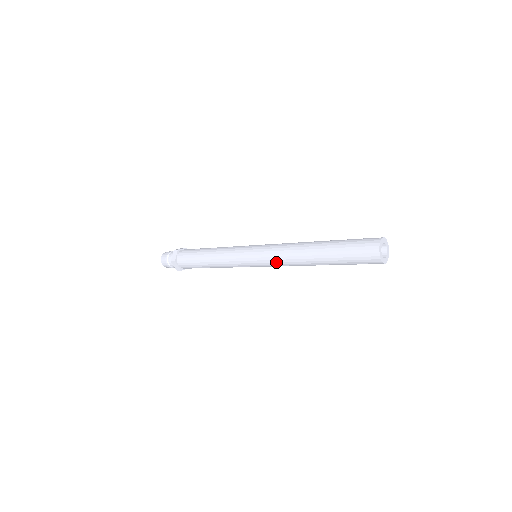
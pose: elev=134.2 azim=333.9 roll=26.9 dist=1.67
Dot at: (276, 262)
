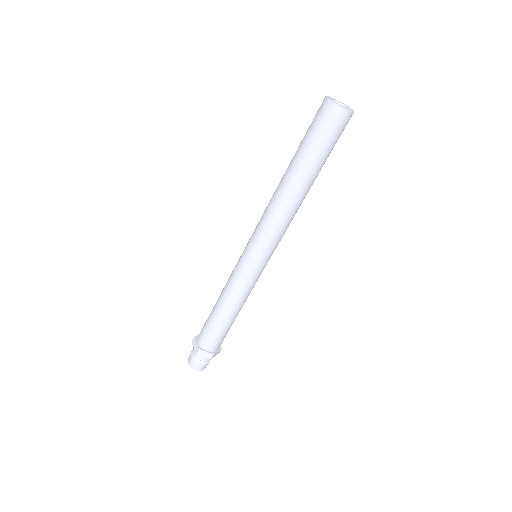
Dot at: (272, 232)
